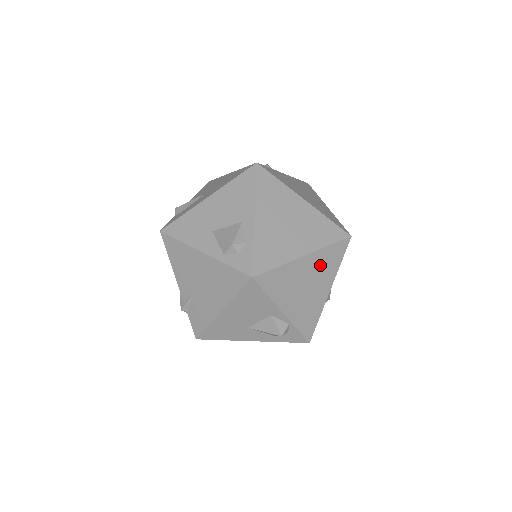
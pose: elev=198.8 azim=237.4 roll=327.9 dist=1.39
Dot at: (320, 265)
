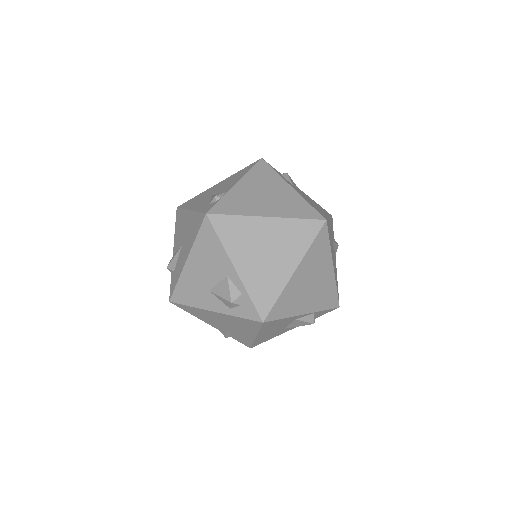
Dot at: (313, 262)
